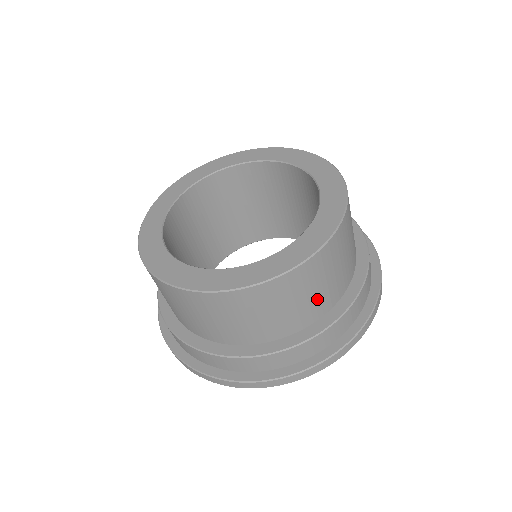
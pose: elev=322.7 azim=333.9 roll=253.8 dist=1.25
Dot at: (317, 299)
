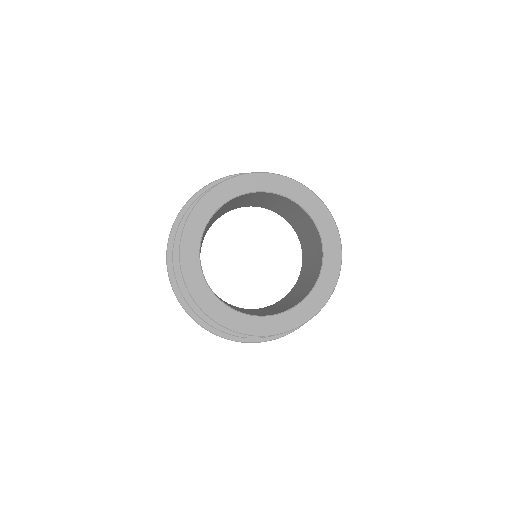
Dot at: occluded
